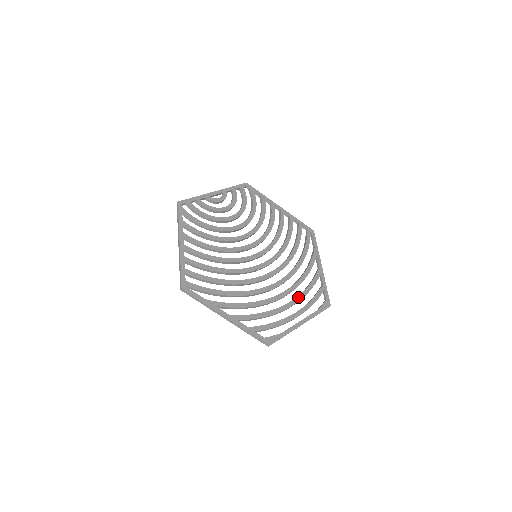
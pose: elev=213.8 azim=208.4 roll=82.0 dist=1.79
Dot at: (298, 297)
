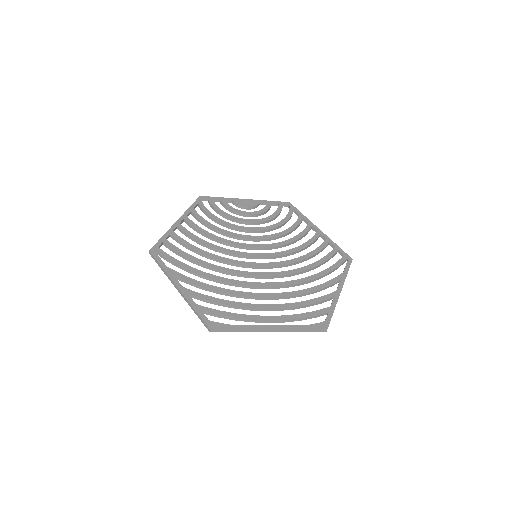
Dot at: (284, 304)
